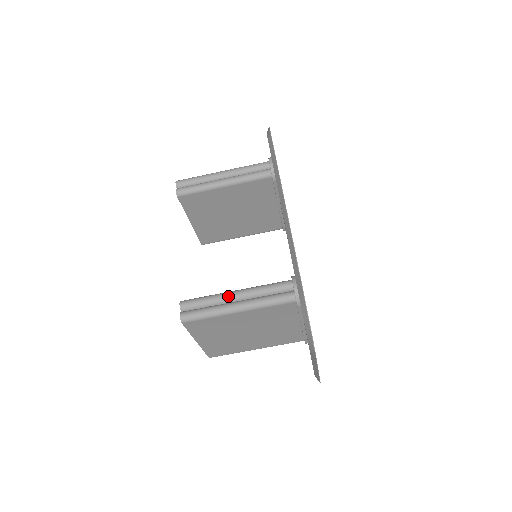
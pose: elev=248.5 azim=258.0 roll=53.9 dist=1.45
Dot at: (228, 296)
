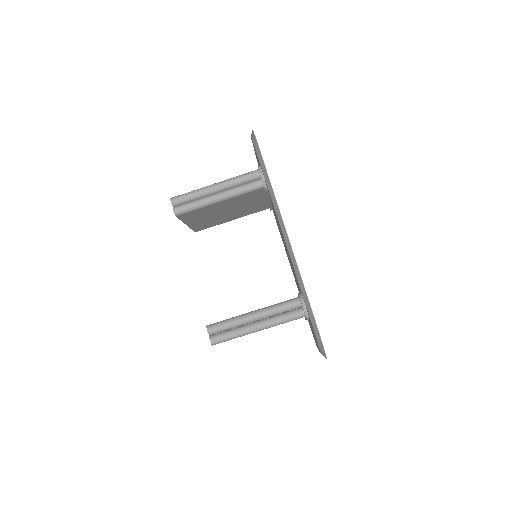
Dot at: (248, 319)
